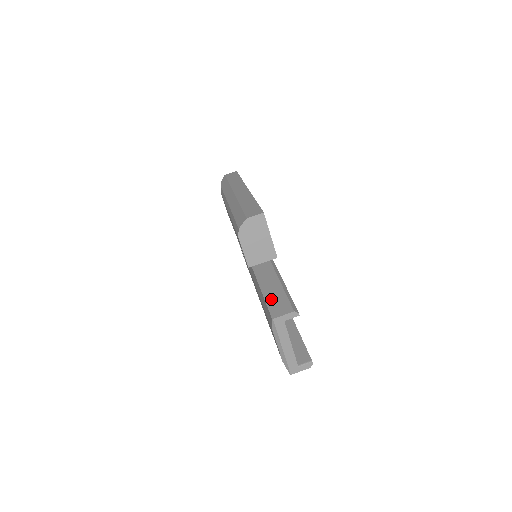
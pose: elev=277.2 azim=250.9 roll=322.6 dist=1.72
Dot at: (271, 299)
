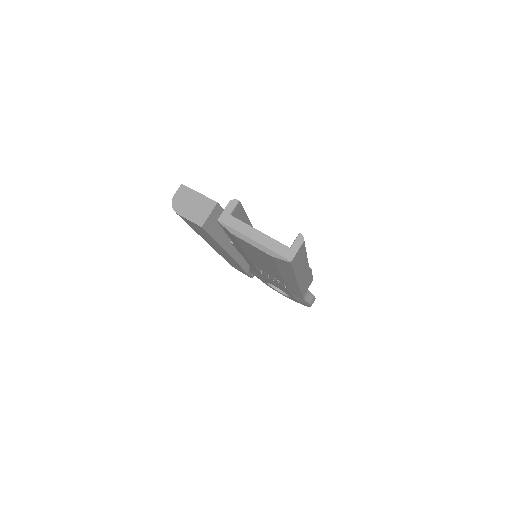
Dot at: occluded
